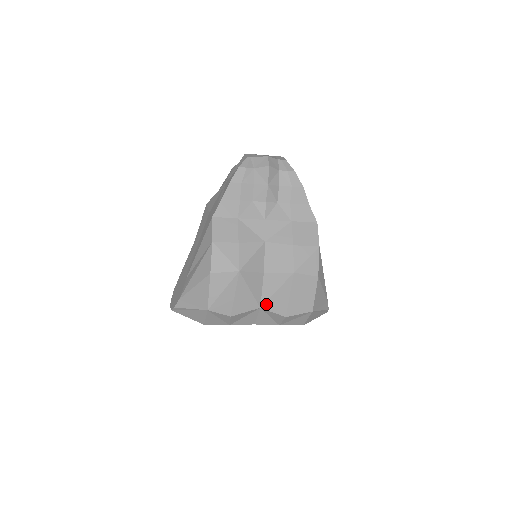
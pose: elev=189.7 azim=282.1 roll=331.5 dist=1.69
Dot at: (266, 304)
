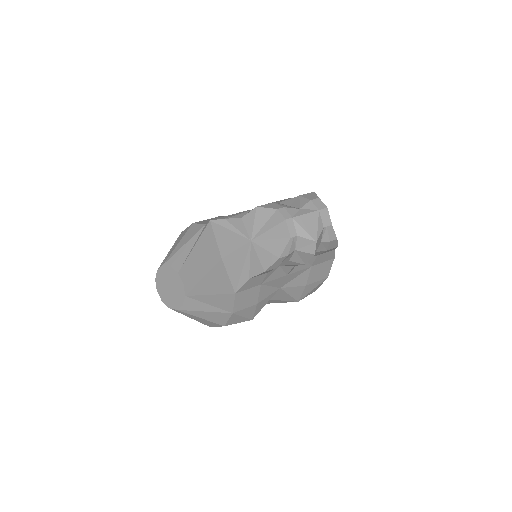
Dot at: occluded
